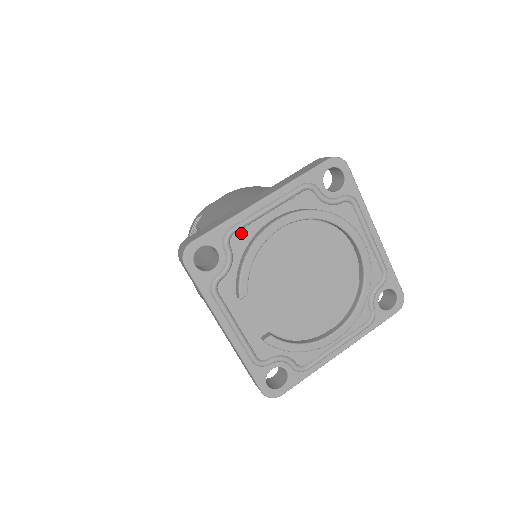
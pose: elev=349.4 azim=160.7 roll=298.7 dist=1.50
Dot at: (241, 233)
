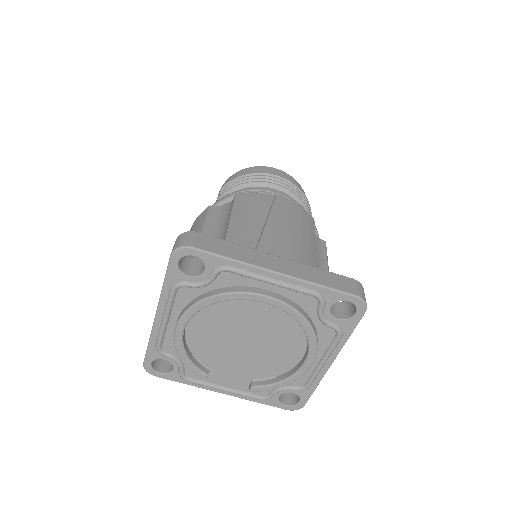
Dot at: (166, 342)
